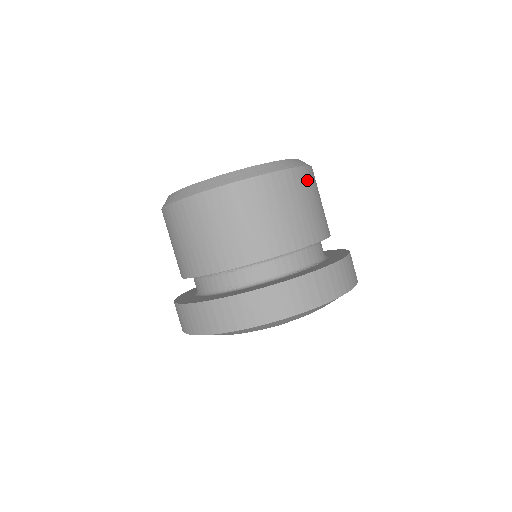
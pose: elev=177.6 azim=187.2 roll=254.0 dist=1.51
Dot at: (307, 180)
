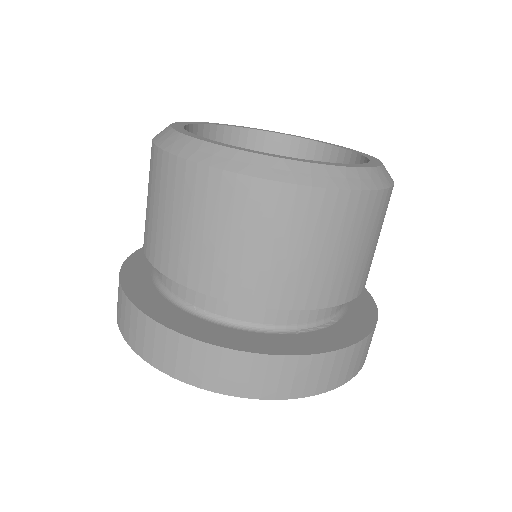
Dot at: (385, 208)
